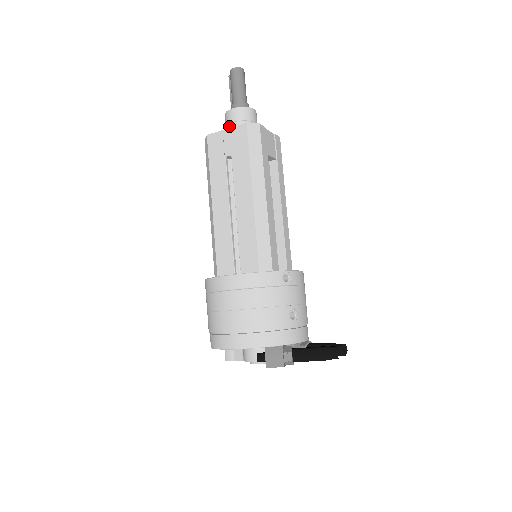
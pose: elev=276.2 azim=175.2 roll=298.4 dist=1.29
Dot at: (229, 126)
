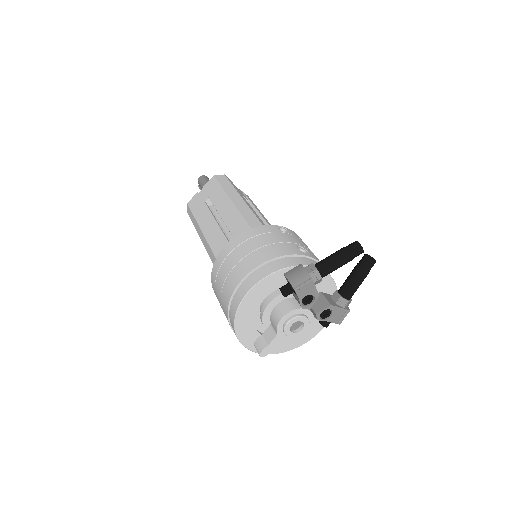
Dot at: occluded
